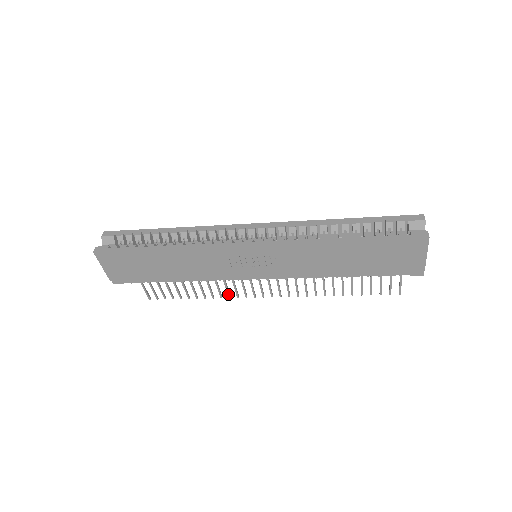
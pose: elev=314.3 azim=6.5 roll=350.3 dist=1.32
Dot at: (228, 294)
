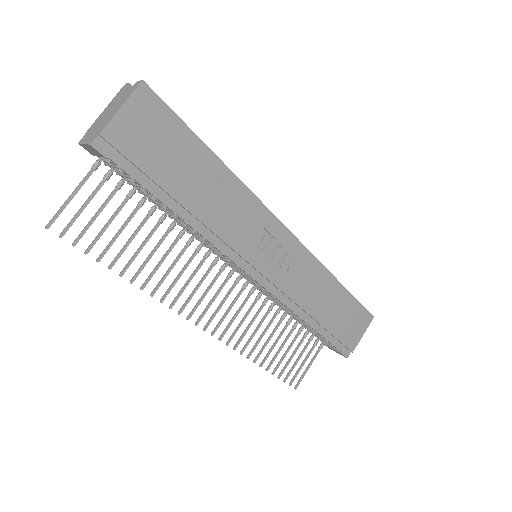
Dot at: (166, 294)
